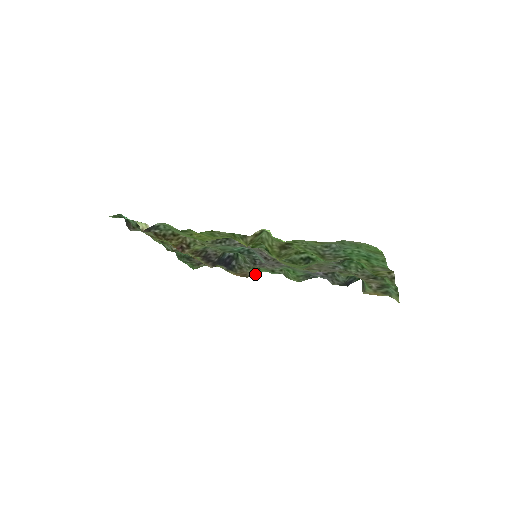
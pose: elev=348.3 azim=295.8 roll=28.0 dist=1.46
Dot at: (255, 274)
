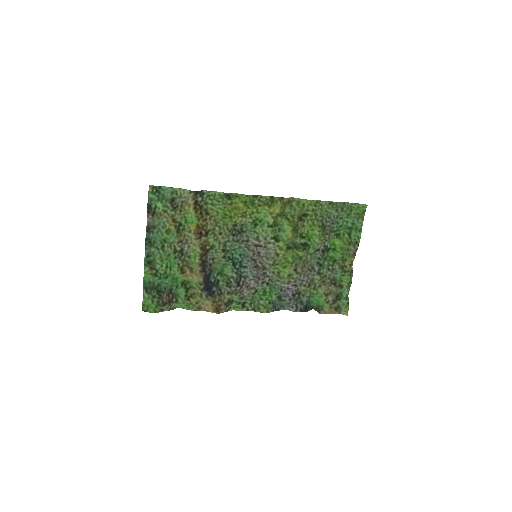
Dot at: (225, 311)
